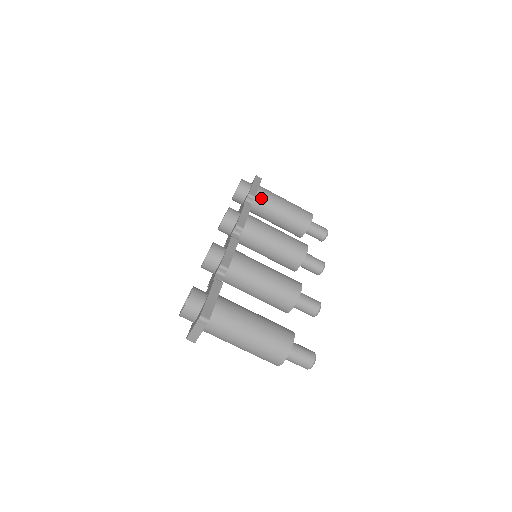
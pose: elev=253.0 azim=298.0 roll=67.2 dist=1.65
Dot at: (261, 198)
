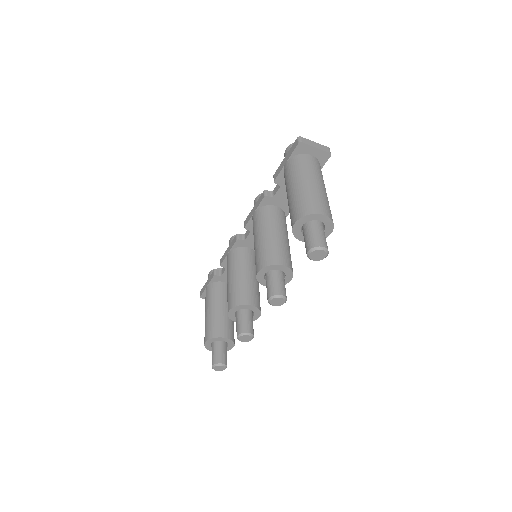
Dot at: occluded
